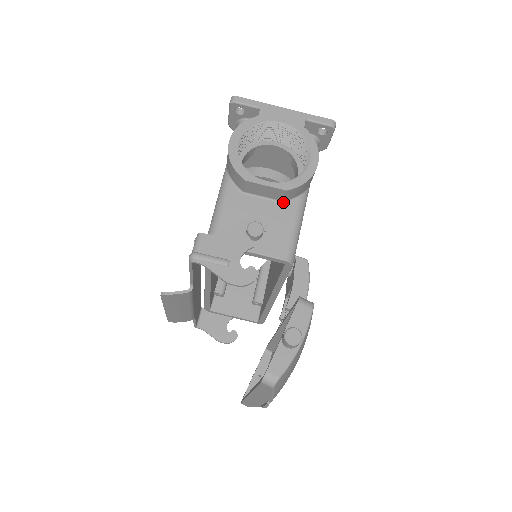
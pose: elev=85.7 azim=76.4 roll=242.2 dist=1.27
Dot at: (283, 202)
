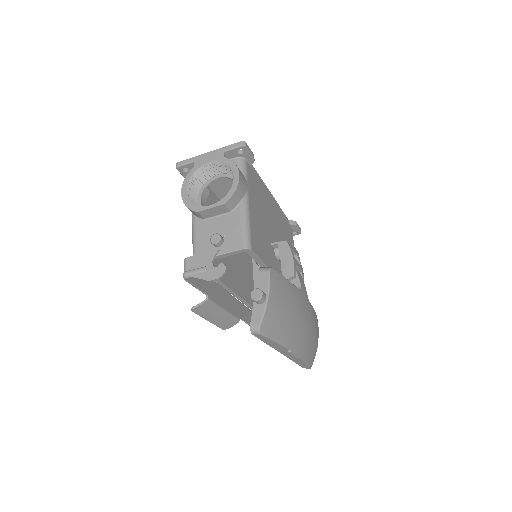
Dot at: (231, 212)
